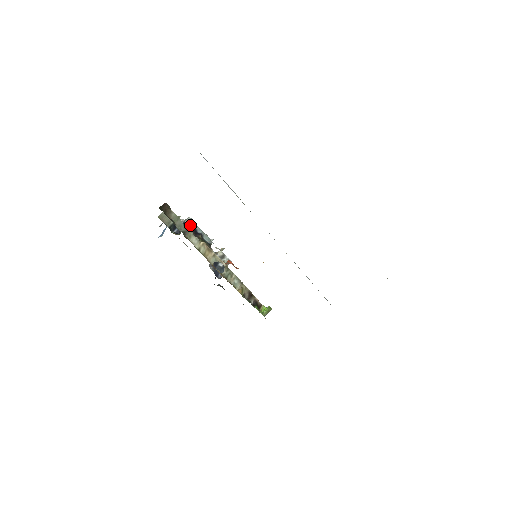
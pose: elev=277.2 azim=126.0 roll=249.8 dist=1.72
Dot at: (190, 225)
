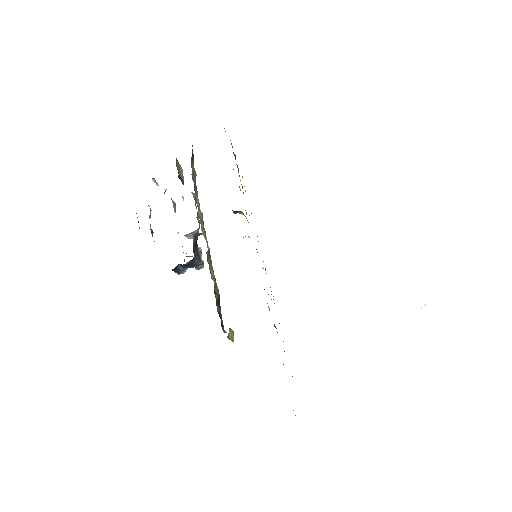
Dot at: (194, 195)
